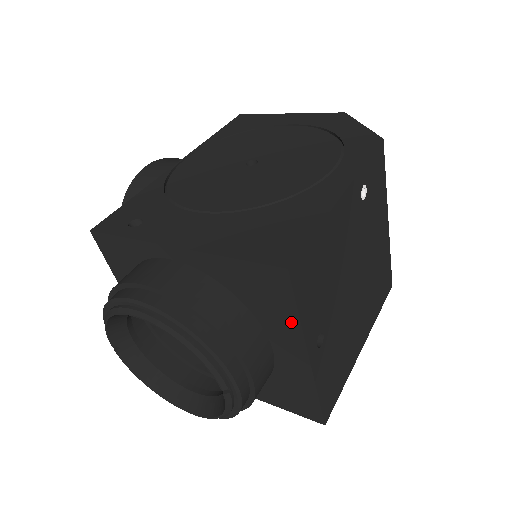
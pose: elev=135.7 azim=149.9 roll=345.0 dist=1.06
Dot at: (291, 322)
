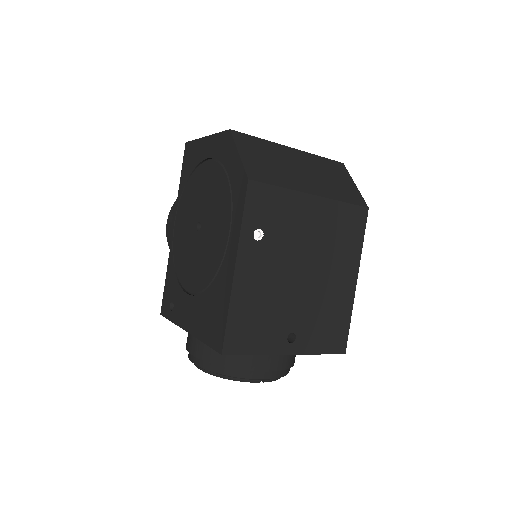
Dot at: occluded
